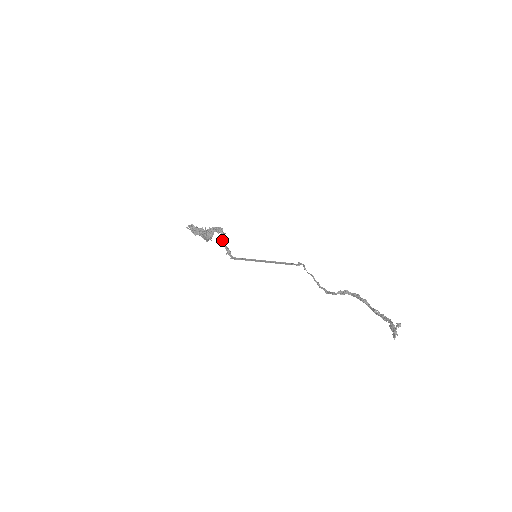
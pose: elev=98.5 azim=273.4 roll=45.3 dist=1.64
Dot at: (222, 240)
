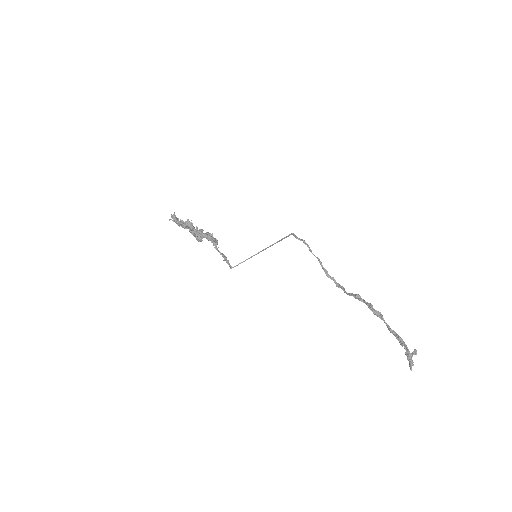
Dot at: (216, 249)
